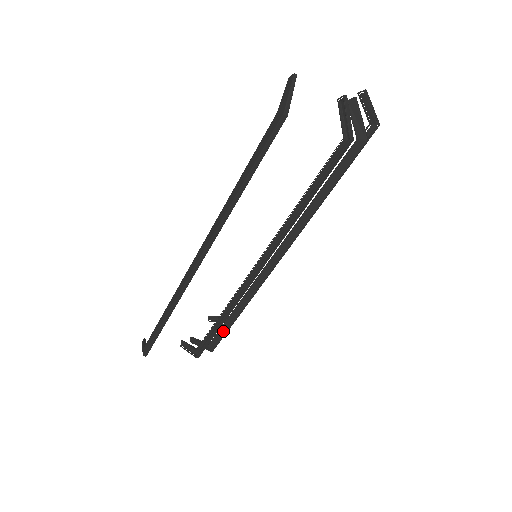
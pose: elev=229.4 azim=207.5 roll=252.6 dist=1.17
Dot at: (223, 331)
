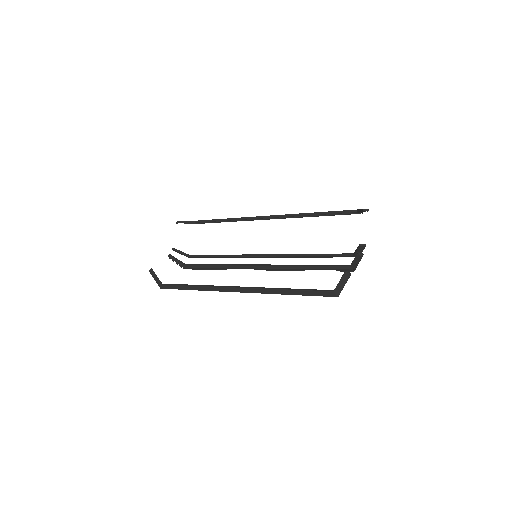
Dot at: occluded
